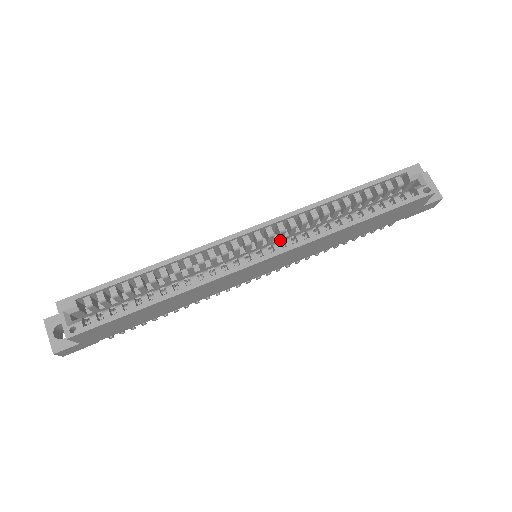
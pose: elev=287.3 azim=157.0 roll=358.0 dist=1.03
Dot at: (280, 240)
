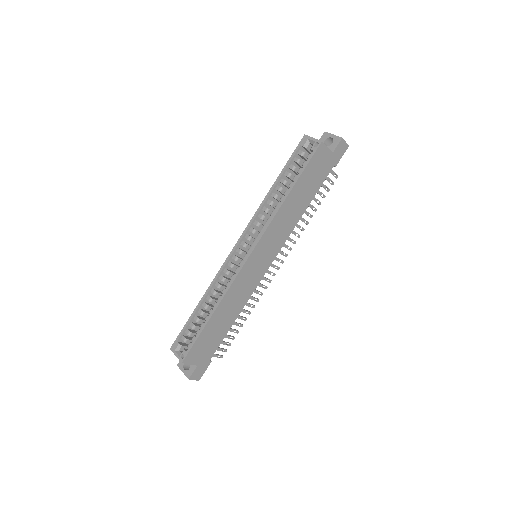
Dot at: occluded
